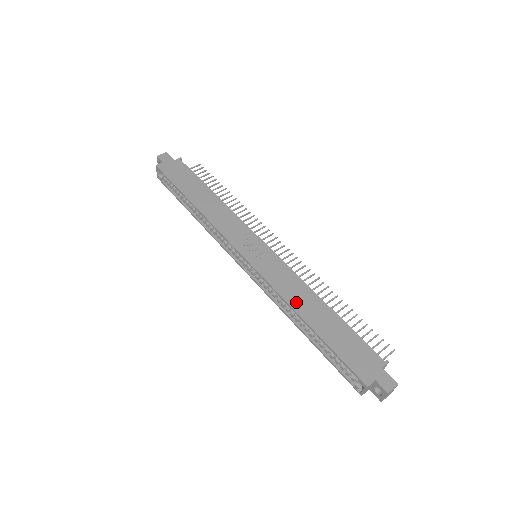
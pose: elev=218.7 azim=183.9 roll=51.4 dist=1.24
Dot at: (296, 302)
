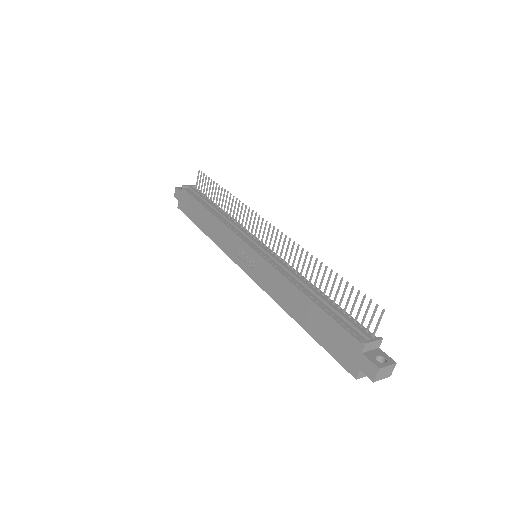
Dot at: (285, 303)
